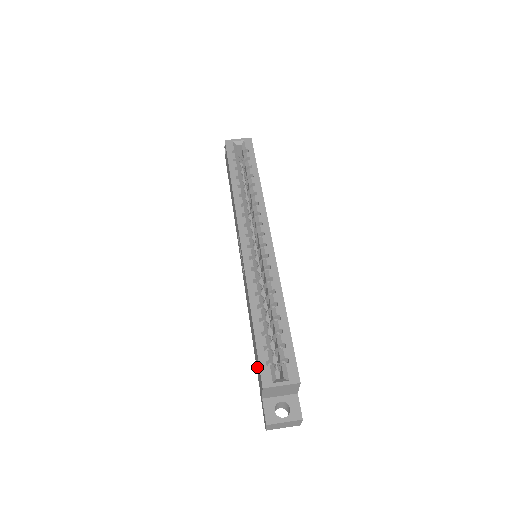
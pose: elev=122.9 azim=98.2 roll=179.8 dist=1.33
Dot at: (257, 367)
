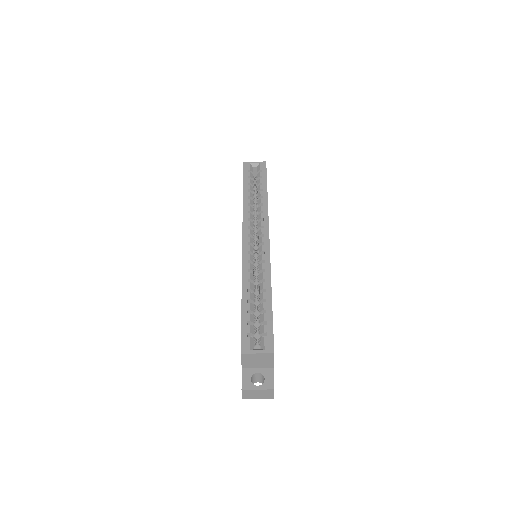
Dot at: occluded
